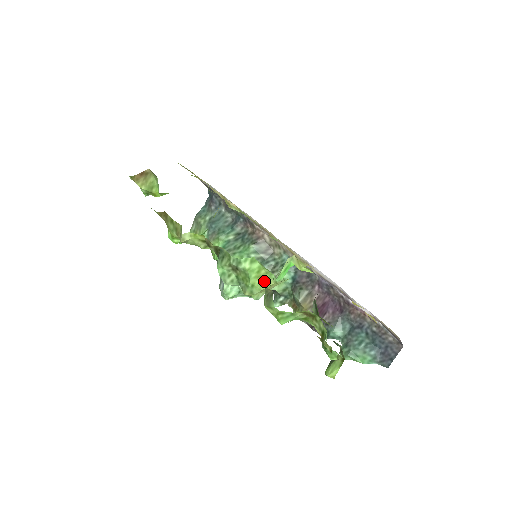
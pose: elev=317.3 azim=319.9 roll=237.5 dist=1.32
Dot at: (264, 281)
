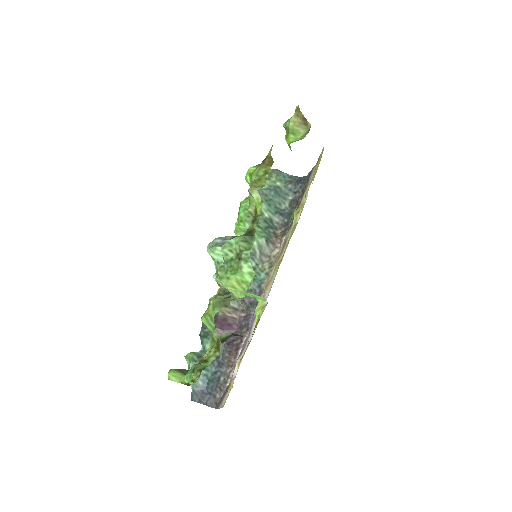
Dot at: (236, 288)
